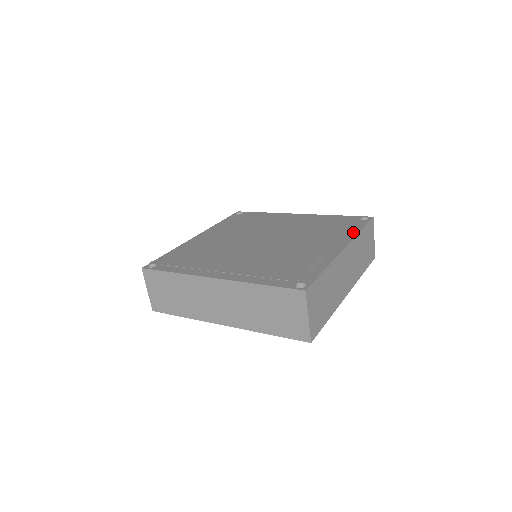
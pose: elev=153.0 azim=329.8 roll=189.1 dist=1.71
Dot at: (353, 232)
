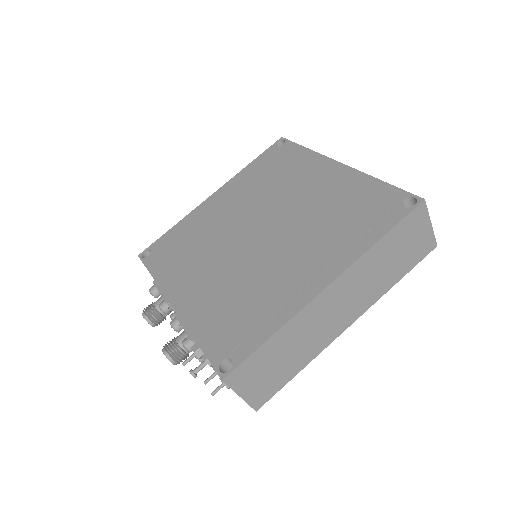
Dot at: (307, 154)
